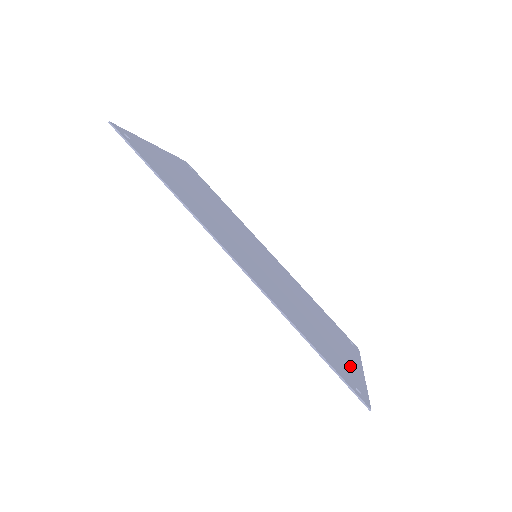
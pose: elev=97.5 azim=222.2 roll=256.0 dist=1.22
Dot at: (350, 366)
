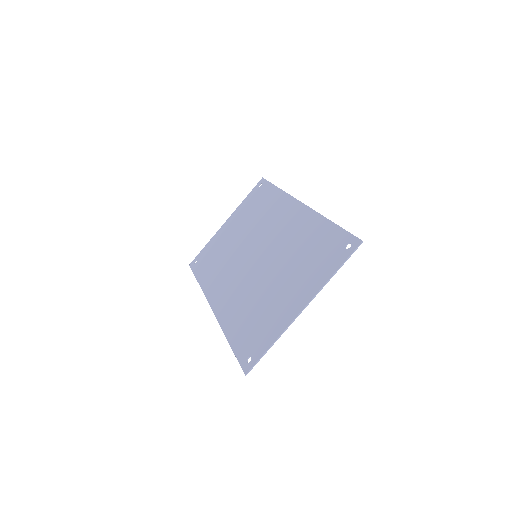
Dot at: (315, 279)
